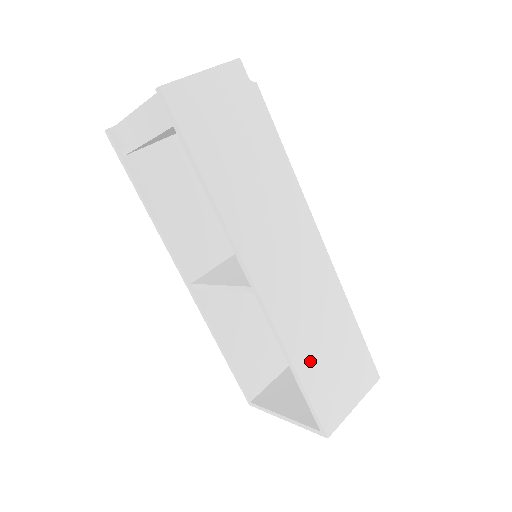
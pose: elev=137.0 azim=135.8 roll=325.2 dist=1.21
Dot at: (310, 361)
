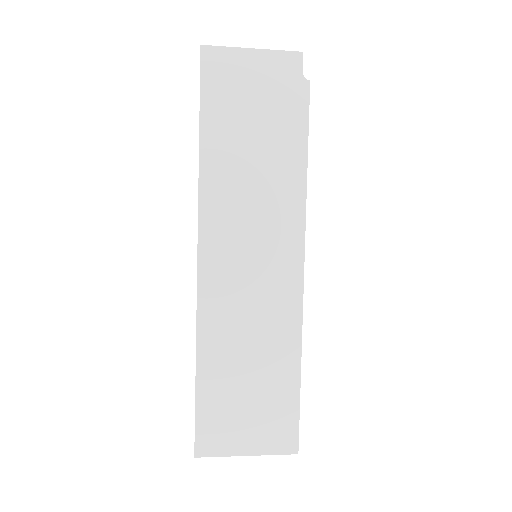
Dot at: (218, 369)
